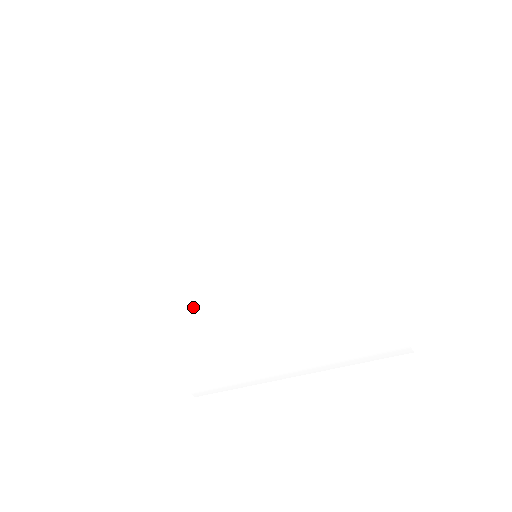
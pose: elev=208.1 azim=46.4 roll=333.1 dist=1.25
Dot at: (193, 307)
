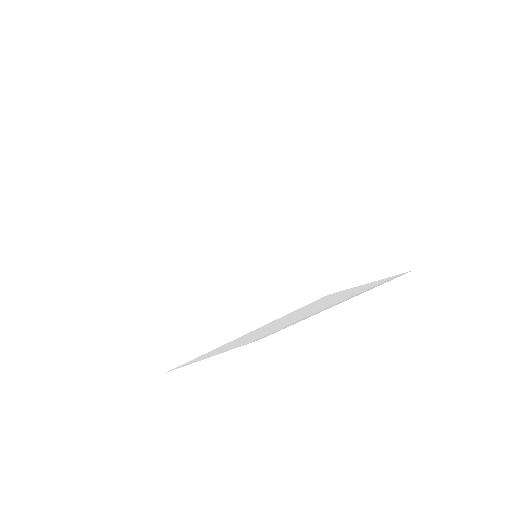
Dot at: (259, 333)
